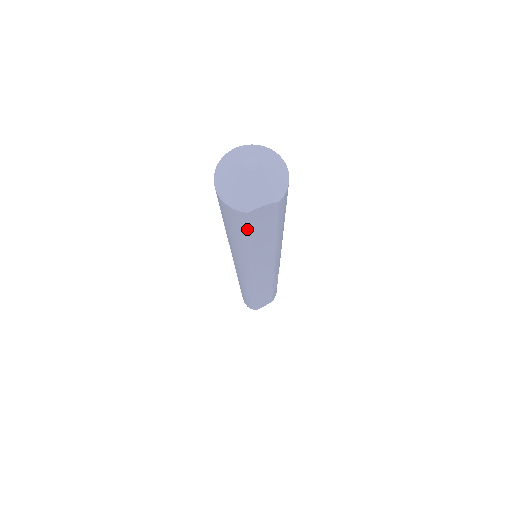
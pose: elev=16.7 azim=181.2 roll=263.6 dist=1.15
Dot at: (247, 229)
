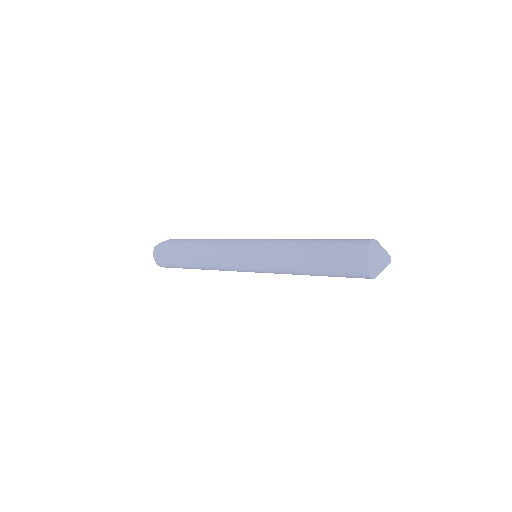
Dot at: occluded
